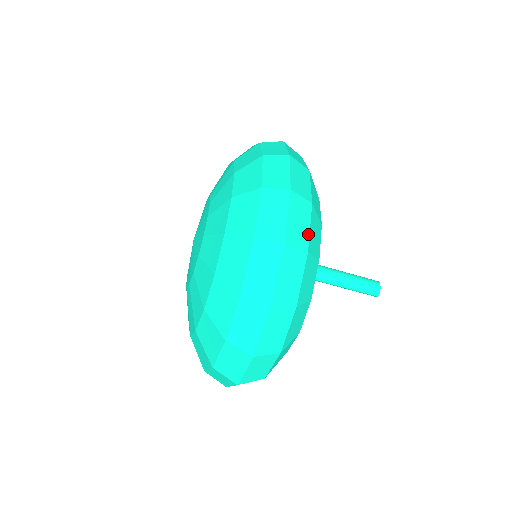
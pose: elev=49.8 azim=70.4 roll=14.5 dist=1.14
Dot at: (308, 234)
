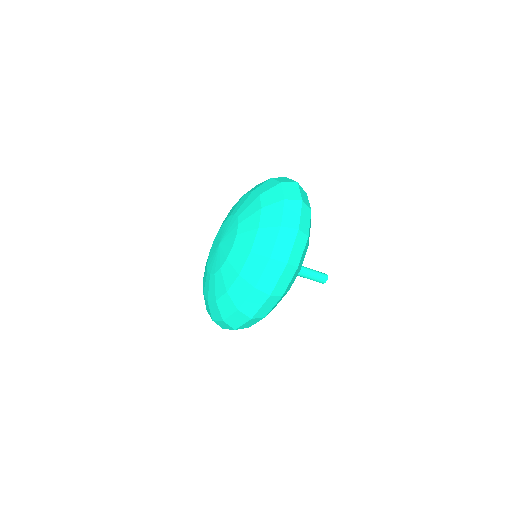
Dot at: (270, 310)
